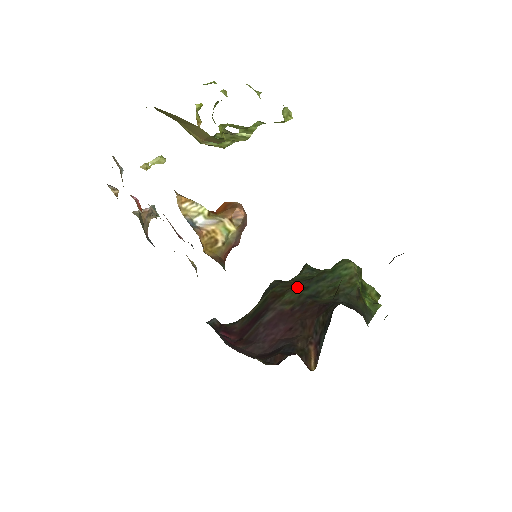
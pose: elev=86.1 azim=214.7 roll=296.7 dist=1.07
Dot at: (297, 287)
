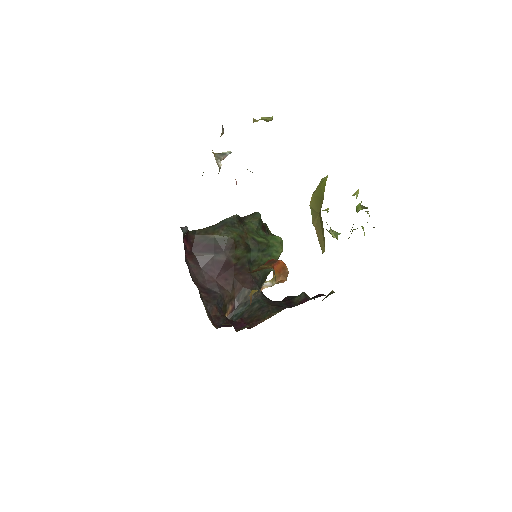
Dot at: (248, 247)
